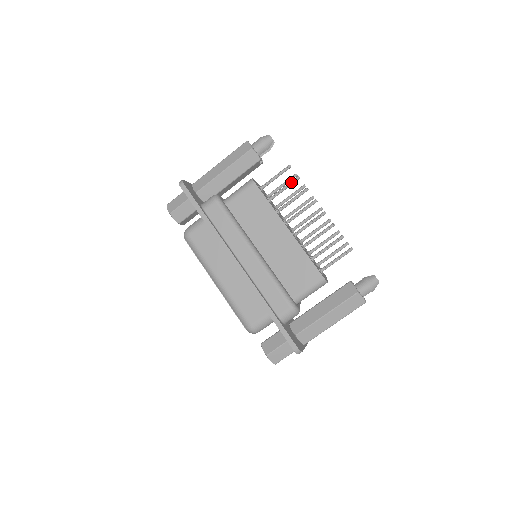
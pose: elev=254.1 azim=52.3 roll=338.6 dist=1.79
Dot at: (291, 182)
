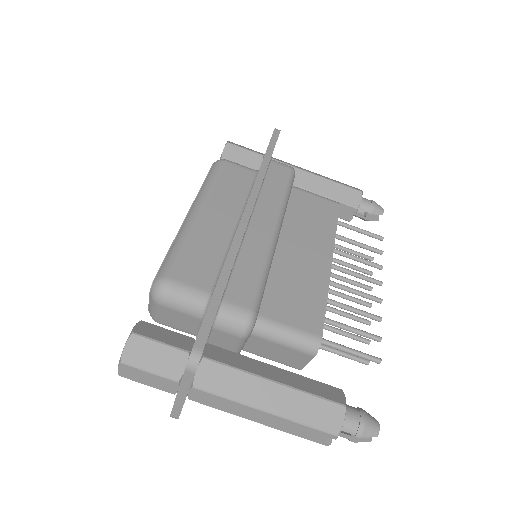
Dot at: occluded
